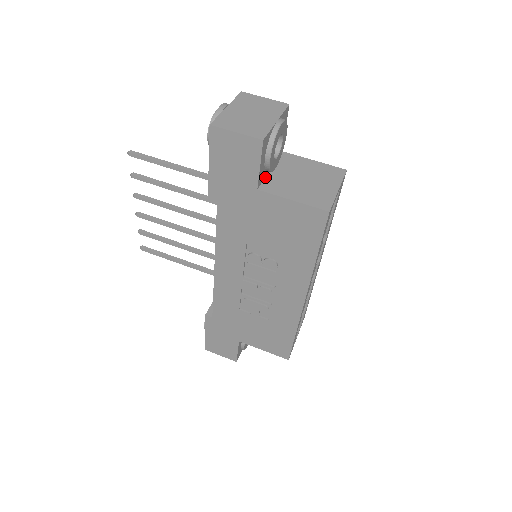
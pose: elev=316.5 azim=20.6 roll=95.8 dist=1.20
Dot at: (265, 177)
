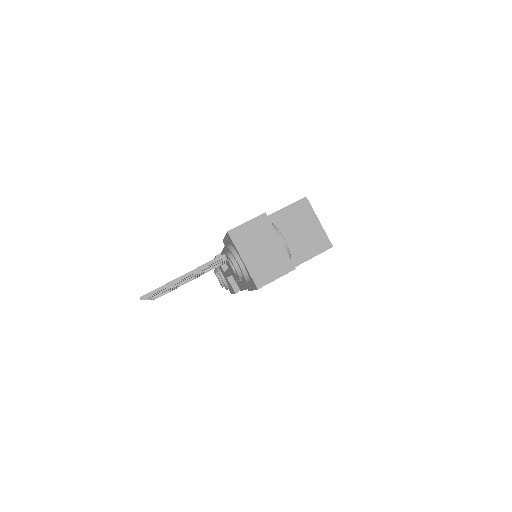
Dot at: occluded
